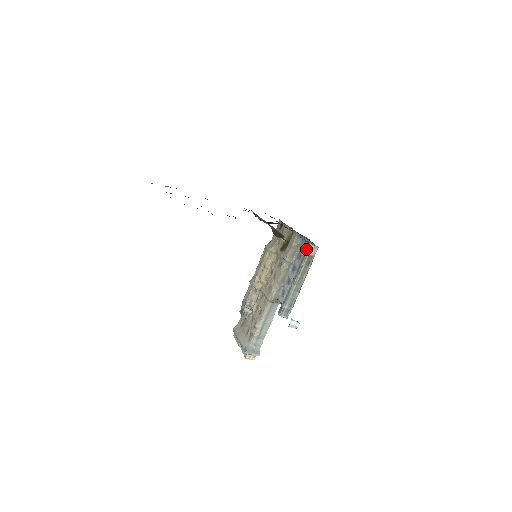
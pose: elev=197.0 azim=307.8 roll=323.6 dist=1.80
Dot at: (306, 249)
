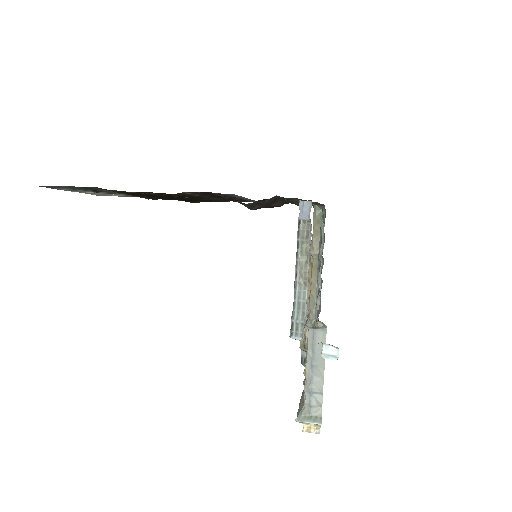
Dot at: occluded
